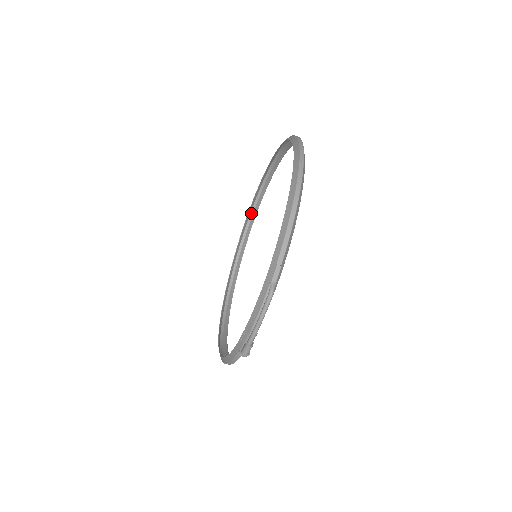
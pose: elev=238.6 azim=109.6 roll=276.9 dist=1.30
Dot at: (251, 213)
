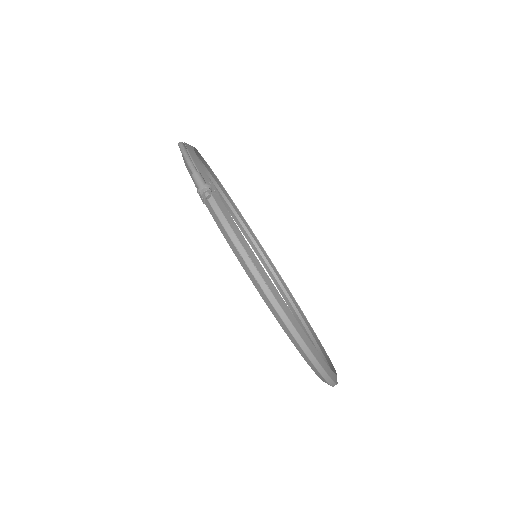
Dot at: (309, 334)
